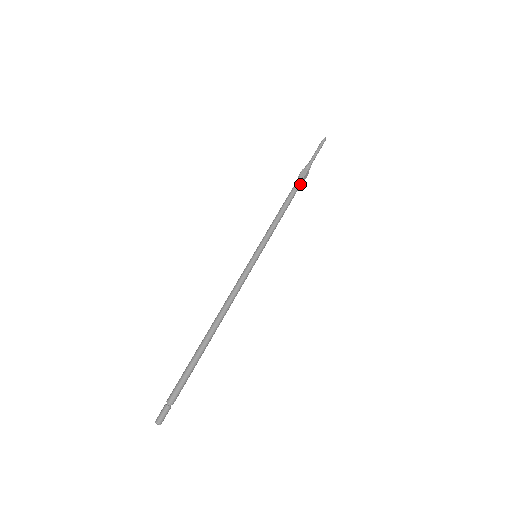
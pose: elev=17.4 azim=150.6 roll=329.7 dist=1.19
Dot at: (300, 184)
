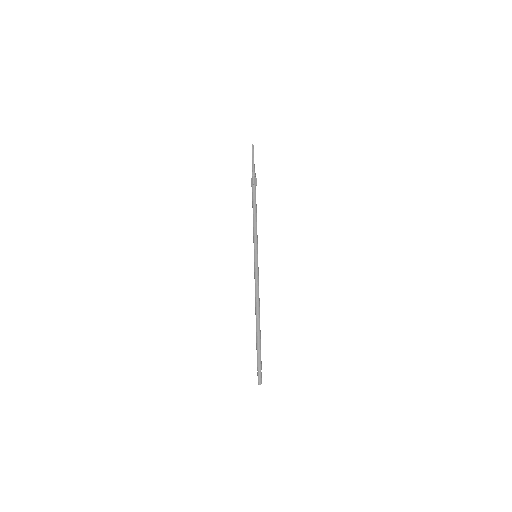
Dot at: occluded
